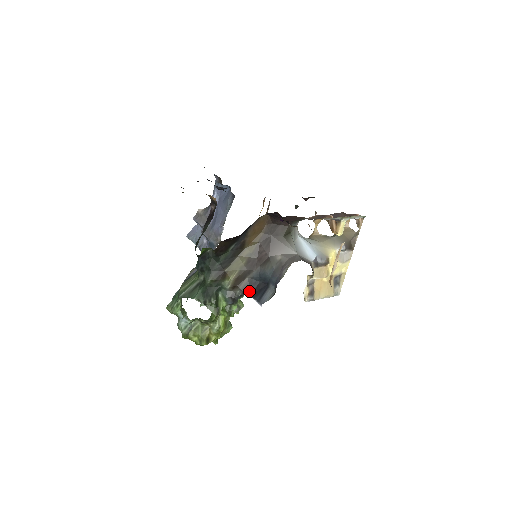
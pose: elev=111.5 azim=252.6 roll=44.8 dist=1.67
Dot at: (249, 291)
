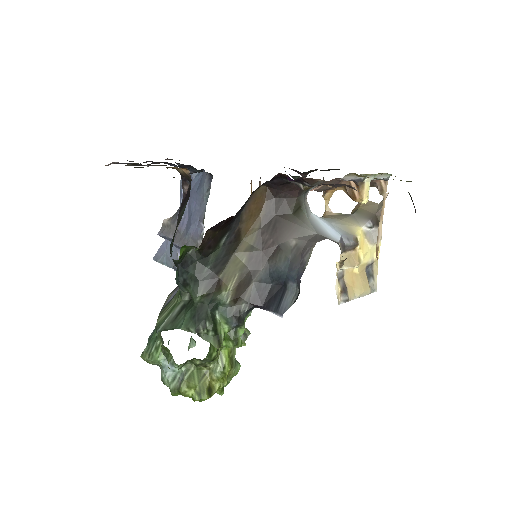
Dot at: (259, 301)
